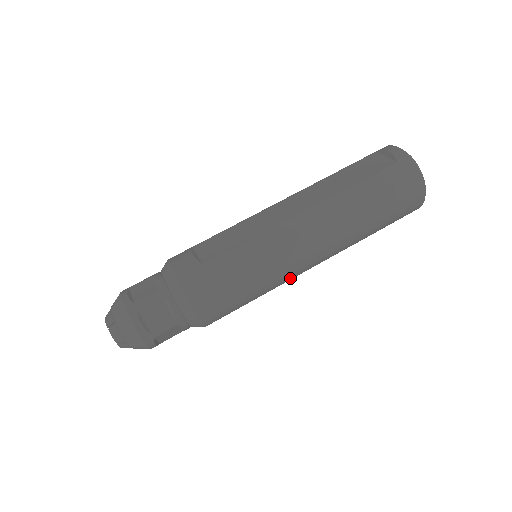
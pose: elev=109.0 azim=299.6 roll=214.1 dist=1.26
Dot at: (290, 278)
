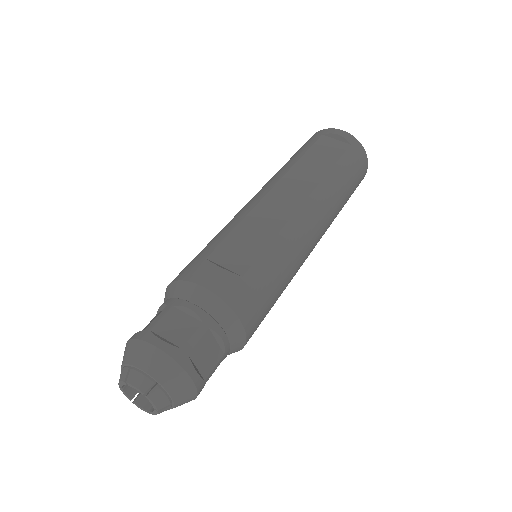
Dot at: occluded
